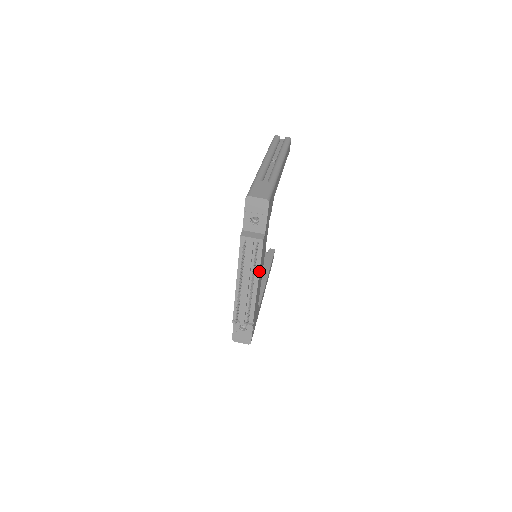
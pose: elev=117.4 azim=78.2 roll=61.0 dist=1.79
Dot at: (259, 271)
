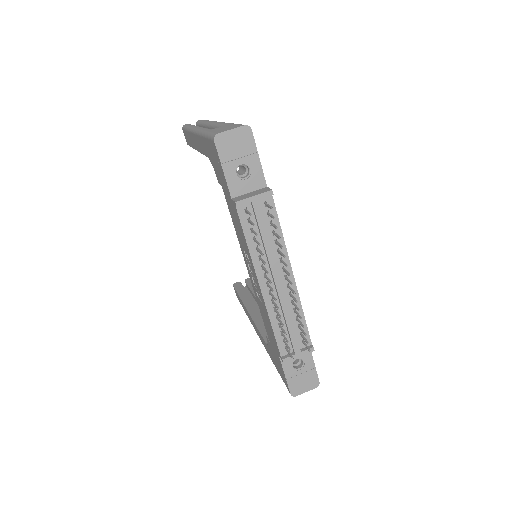
Dot at: (286, 250)
